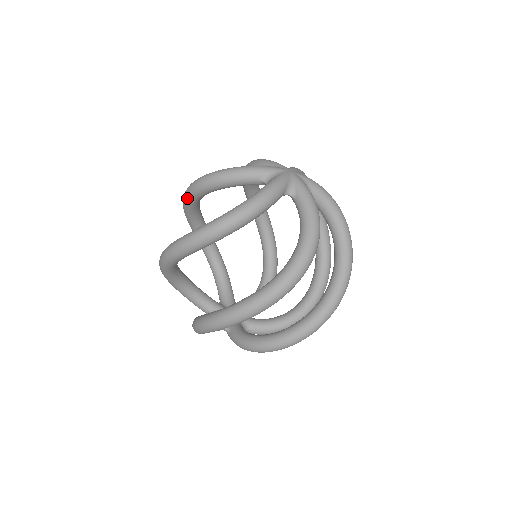
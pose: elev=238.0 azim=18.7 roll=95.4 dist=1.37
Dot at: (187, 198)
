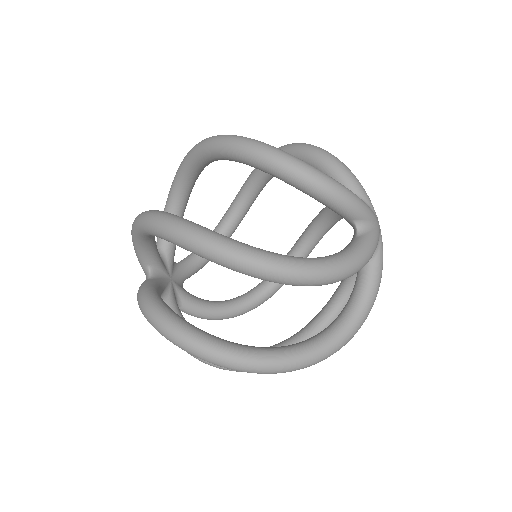
Dot at: occluded
